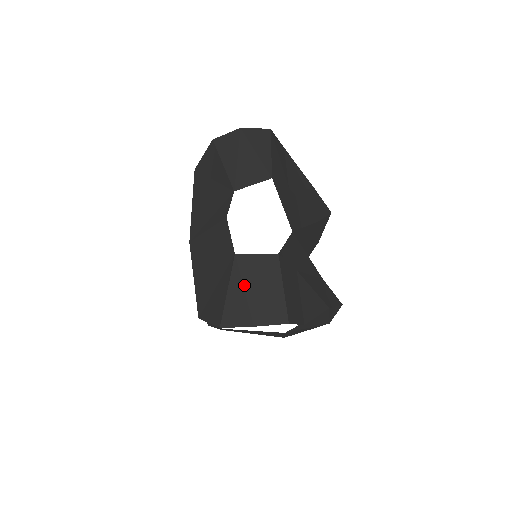
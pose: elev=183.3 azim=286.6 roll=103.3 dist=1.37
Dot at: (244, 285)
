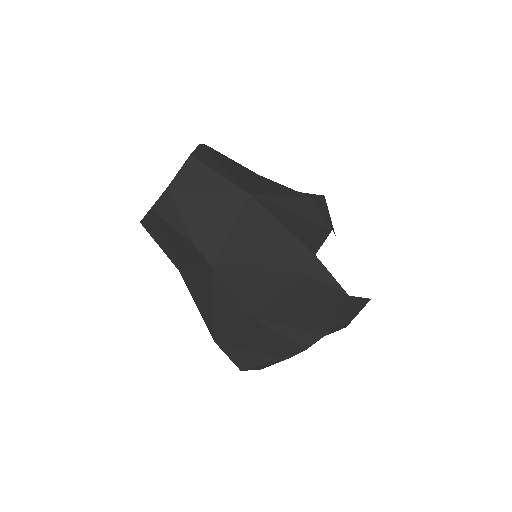
Dot at: occluded
